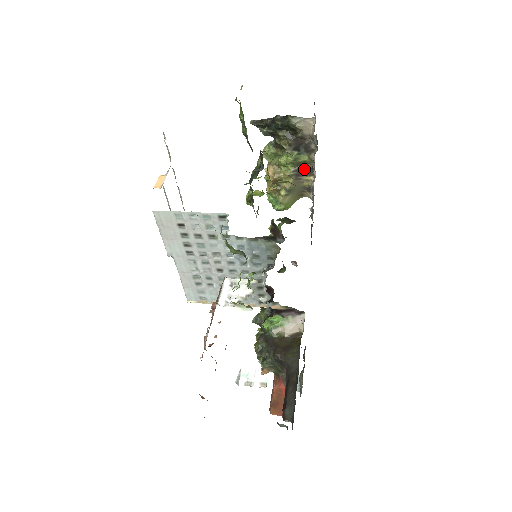
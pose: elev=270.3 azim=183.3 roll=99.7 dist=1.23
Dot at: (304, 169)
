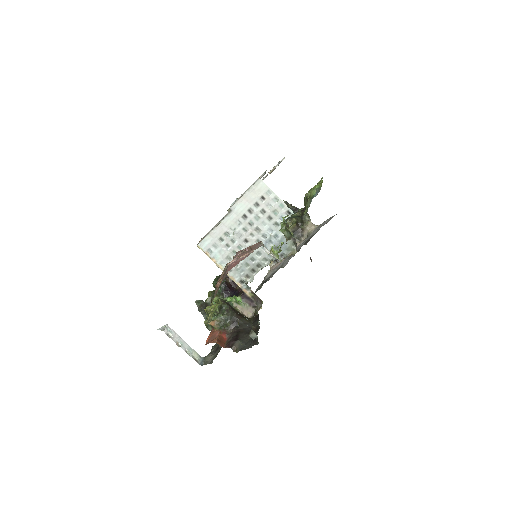
Dot at: occluded
